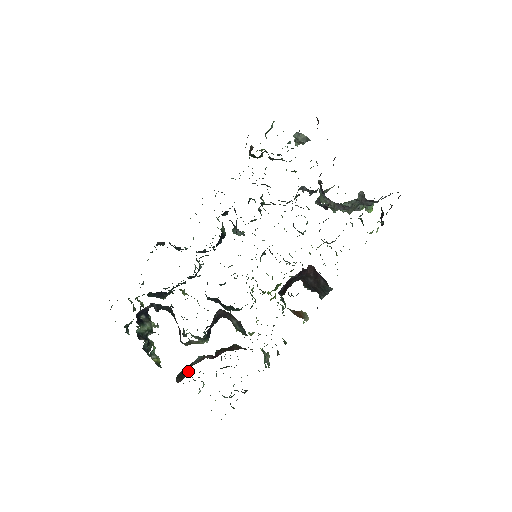
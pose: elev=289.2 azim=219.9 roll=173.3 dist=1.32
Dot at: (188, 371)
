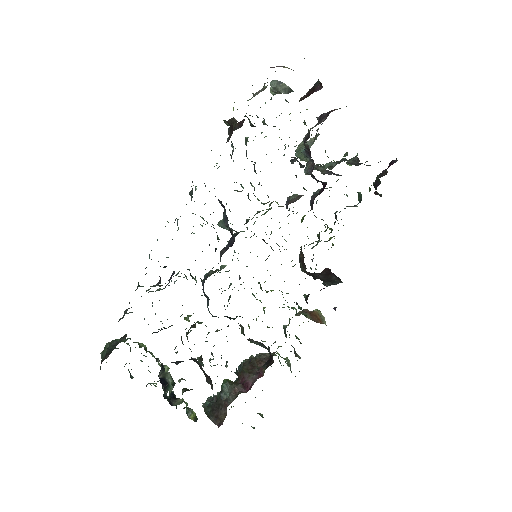
Dot at: (224, 411)
